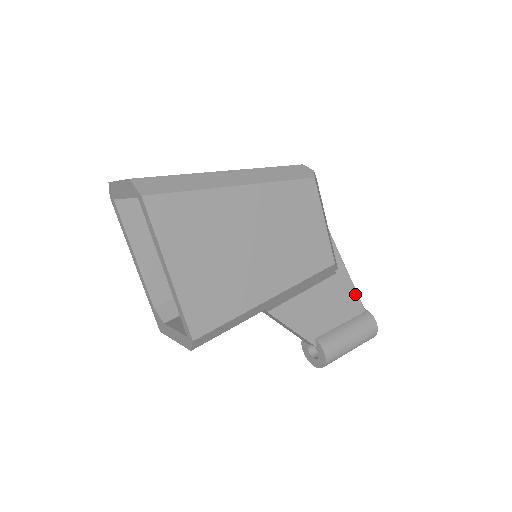
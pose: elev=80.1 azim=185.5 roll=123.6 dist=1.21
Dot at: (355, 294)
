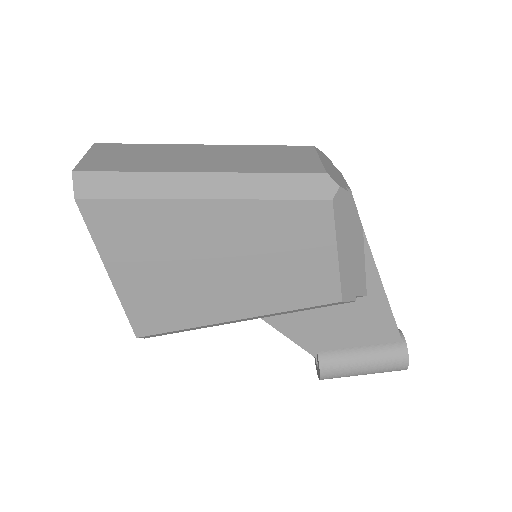
Dot at: (391, 321)
